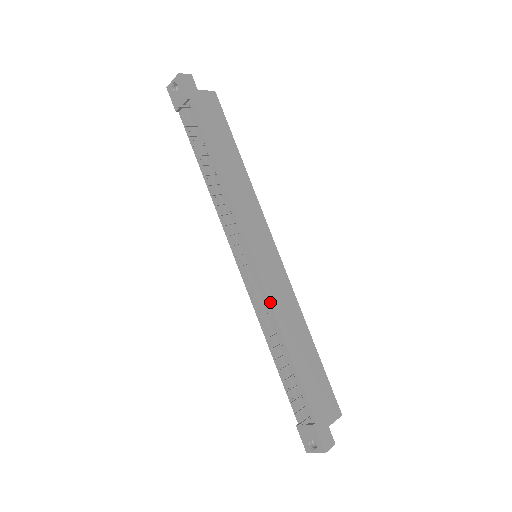
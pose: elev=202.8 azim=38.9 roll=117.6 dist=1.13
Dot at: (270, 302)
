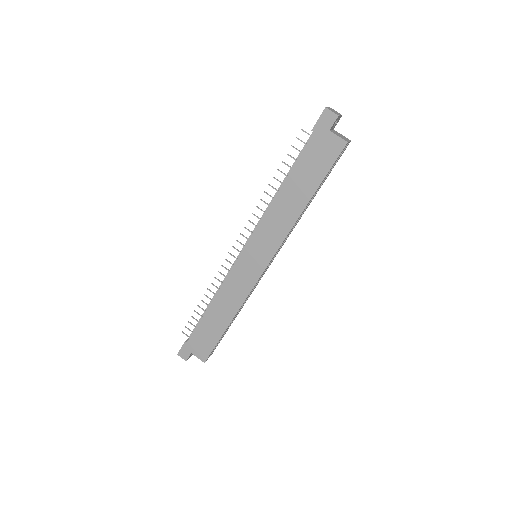
Dot at: (225, 280)
